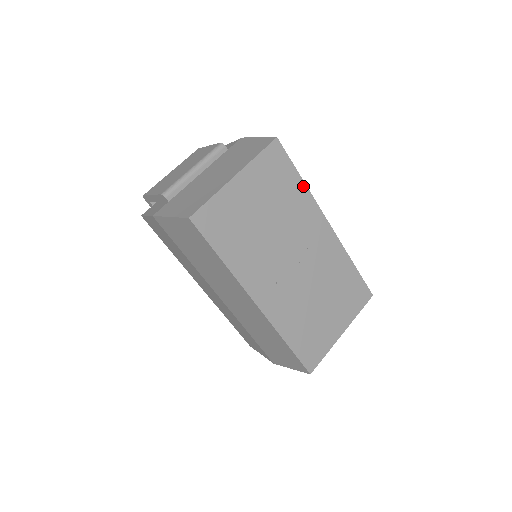
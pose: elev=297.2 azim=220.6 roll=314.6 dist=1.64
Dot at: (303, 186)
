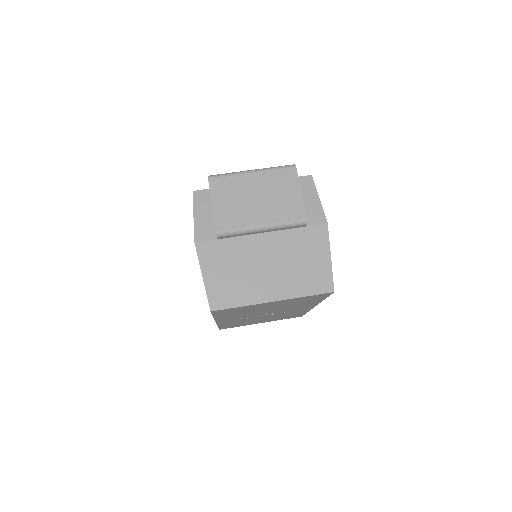
Dot at: occluded
